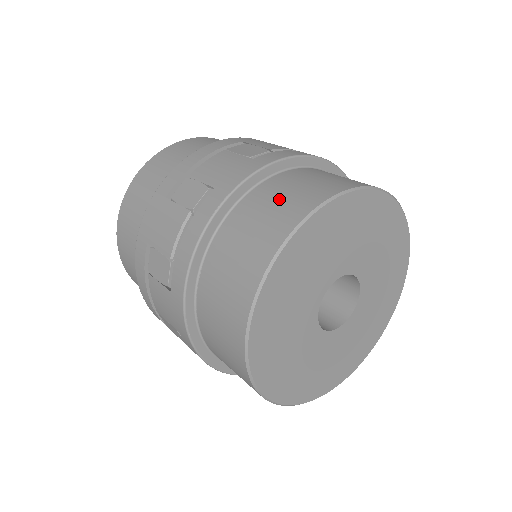
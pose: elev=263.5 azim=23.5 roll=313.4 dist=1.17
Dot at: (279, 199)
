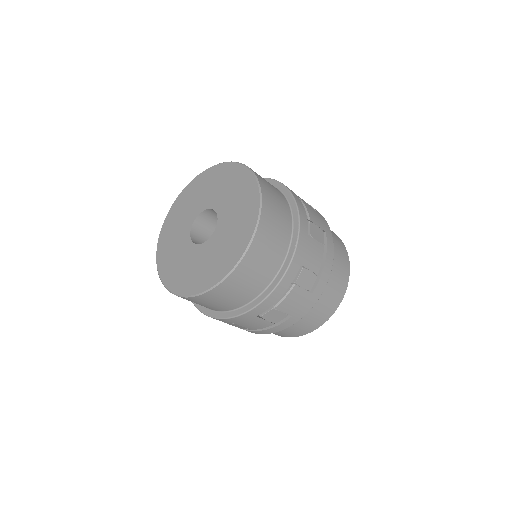
Dot at: (319, 312)
